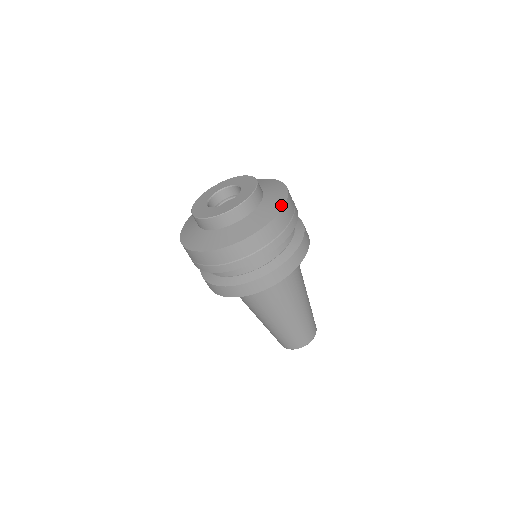
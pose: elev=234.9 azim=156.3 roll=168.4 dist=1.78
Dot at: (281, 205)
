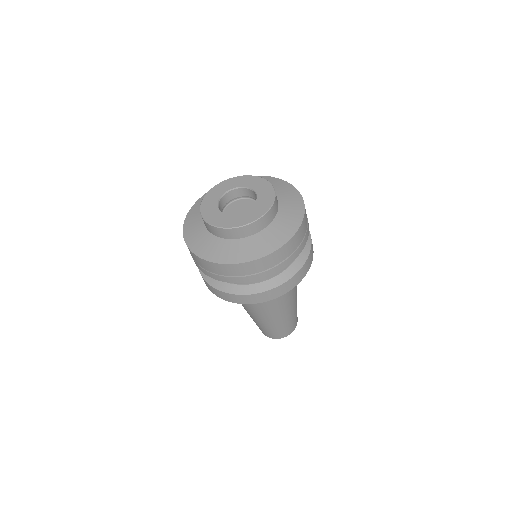
Dot at: (301, 213)
